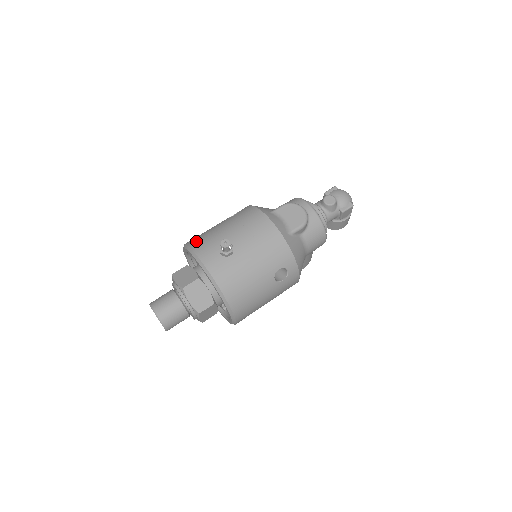
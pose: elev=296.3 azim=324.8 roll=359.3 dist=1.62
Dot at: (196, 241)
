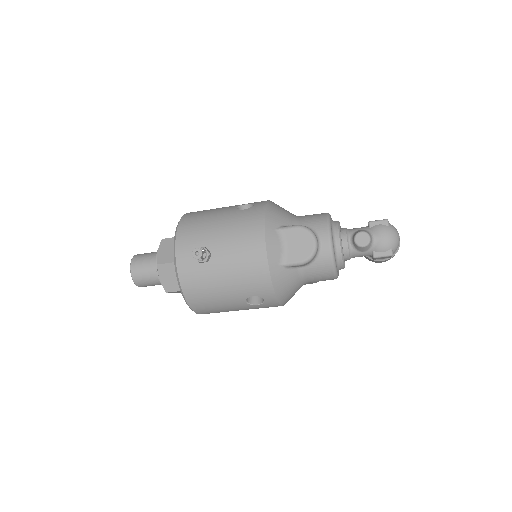
Dot at: (187, 224)
